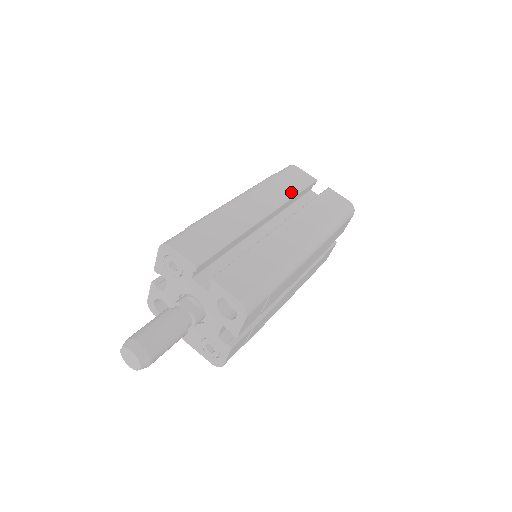
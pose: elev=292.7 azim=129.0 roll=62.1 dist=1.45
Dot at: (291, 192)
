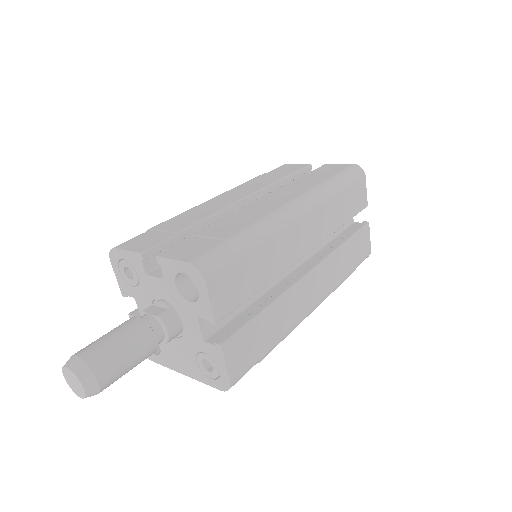
Dot at: (276, 178)
